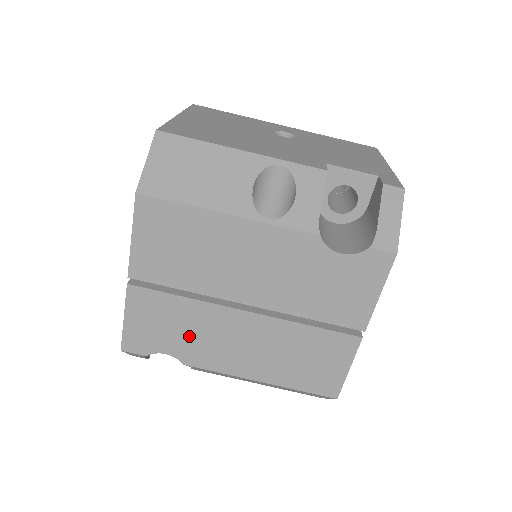
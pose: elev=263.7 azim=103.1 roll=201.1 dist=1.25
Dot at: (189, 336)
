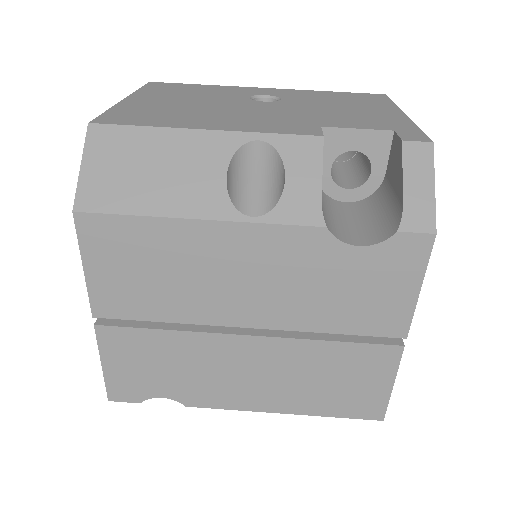
Dot at: (185, 374)
